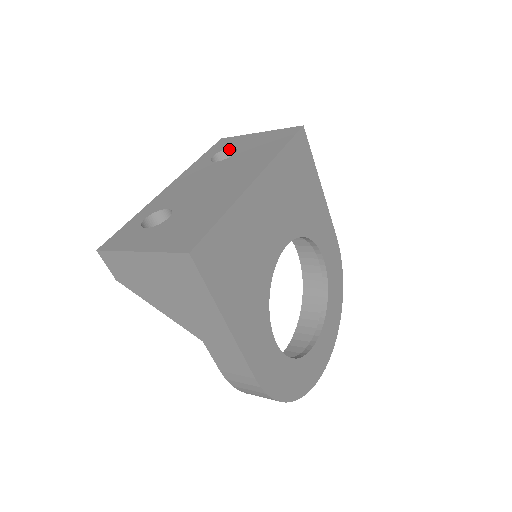
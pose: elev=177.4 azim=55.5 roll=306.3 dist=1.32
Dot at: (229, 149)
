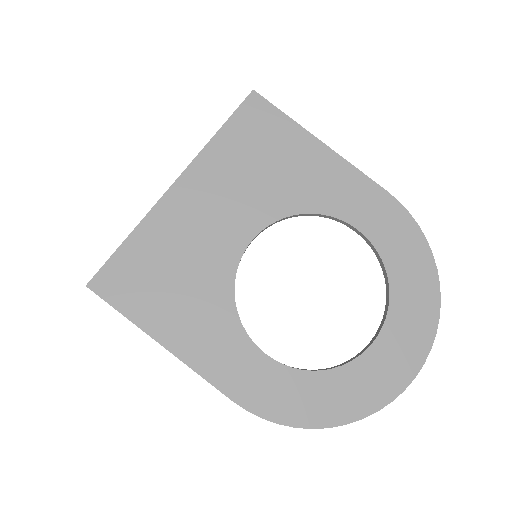
Dot at: occluded
